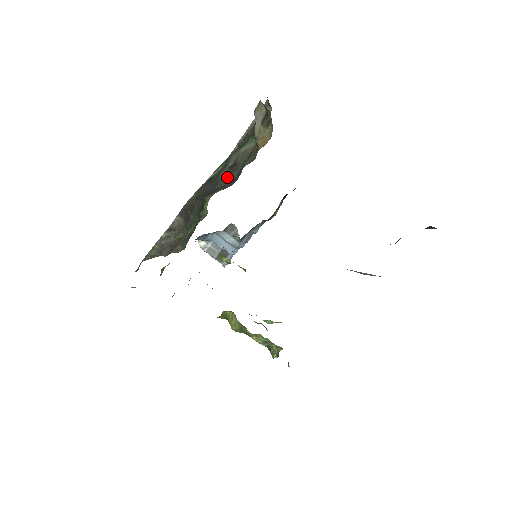
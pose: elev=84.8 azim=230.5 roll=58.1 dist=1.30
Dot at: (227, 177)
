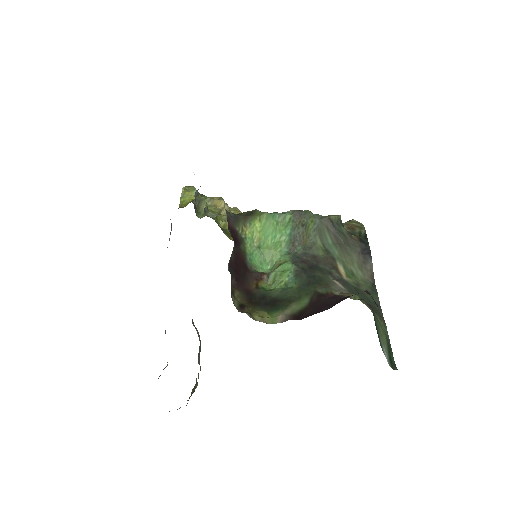
Dot at: occluded
